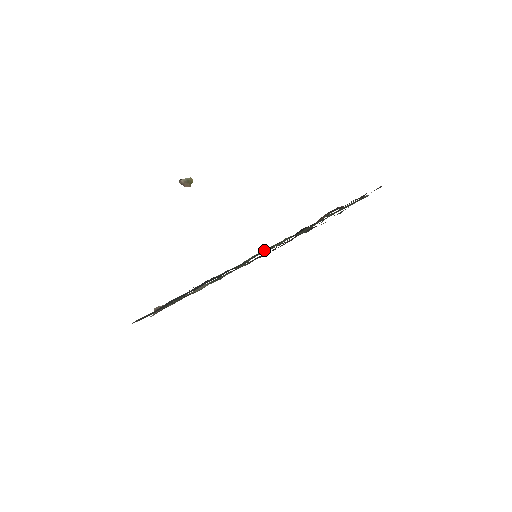
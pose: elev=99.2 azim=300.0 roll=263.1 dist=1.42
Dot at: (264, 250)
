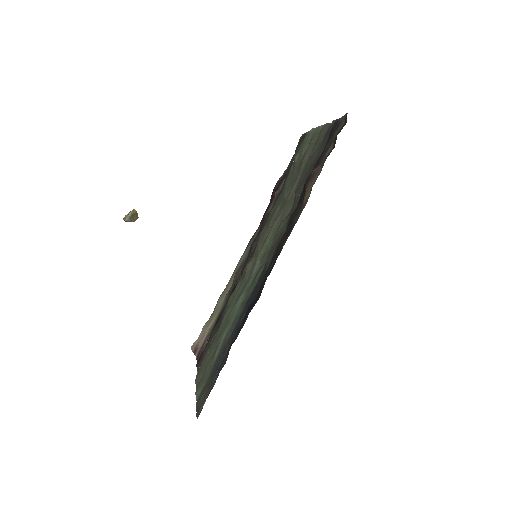
Dot at: (262, 249)
